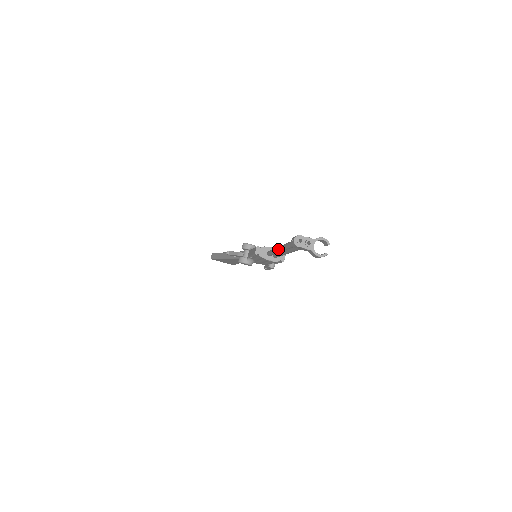
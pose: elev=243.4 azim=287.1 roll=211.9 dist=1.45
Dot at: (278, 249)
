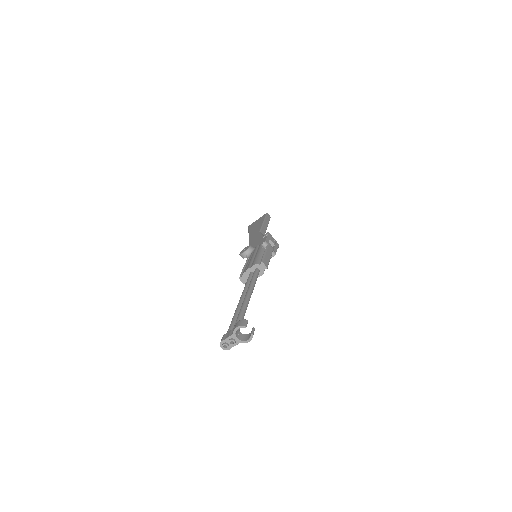
Dot at: occluded
